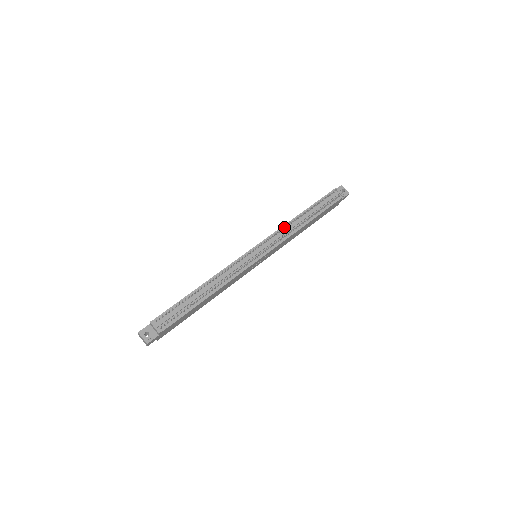
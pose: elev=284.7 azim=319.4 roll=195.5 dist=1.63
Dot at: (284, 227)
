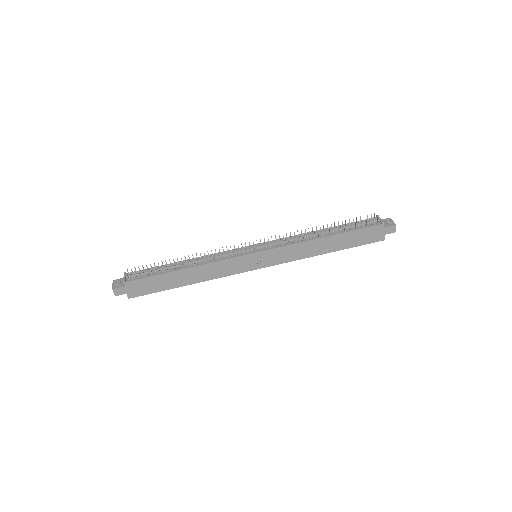
Dot at: (294, 234)
